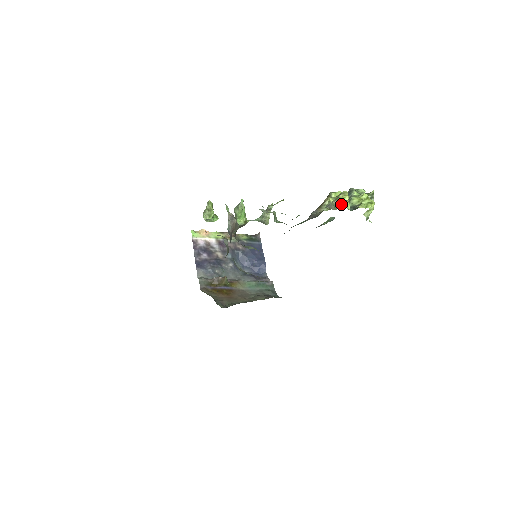
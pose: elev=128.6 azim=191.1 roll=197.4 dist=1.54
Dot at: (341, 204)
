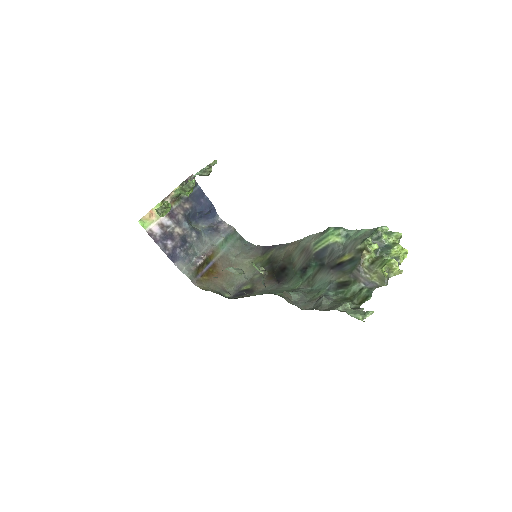
Dot at: (393, 272)
